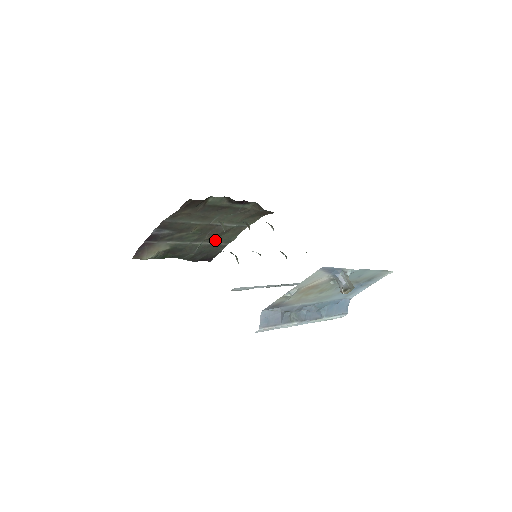
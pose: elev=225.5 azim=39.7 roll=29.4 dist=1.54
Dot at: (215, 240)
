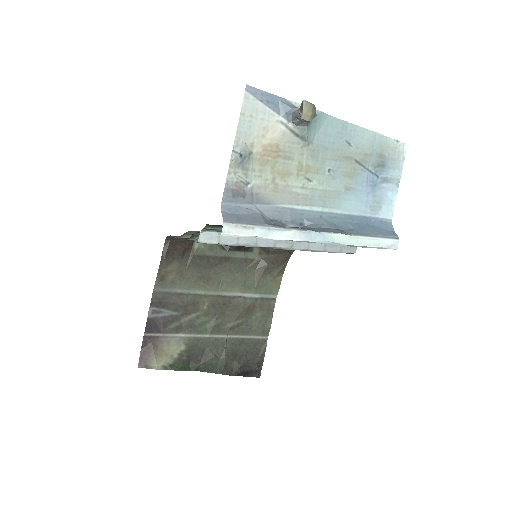
Dot at: (245, 331)
